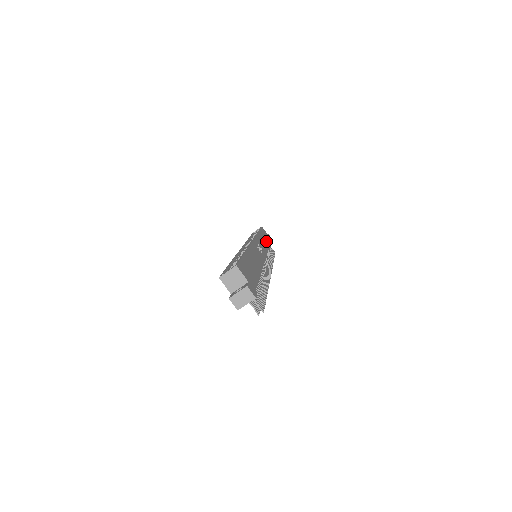
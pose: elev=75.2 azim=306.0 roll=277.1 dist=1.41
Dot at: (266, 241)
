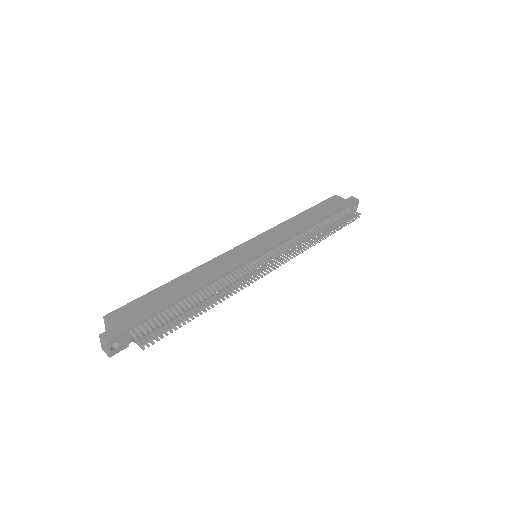
Dot at: (314, 218)
